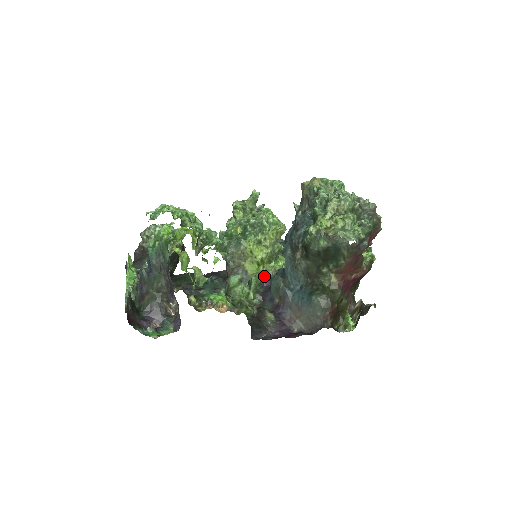
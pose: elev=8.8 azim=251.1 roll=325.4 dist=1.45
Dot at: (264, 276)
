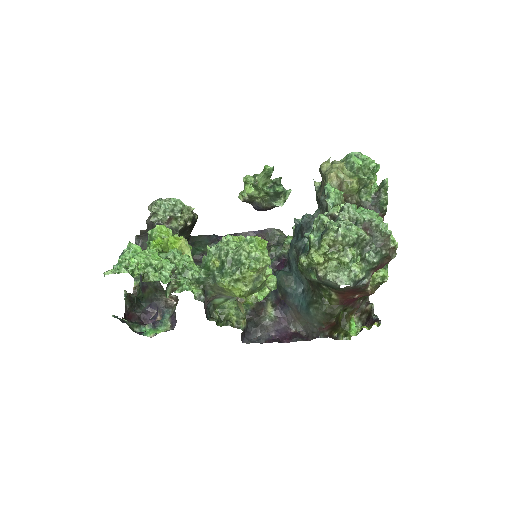
Dot at: (280, 250)
